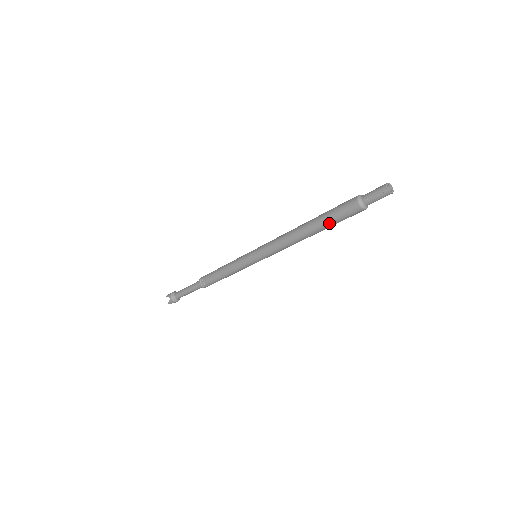
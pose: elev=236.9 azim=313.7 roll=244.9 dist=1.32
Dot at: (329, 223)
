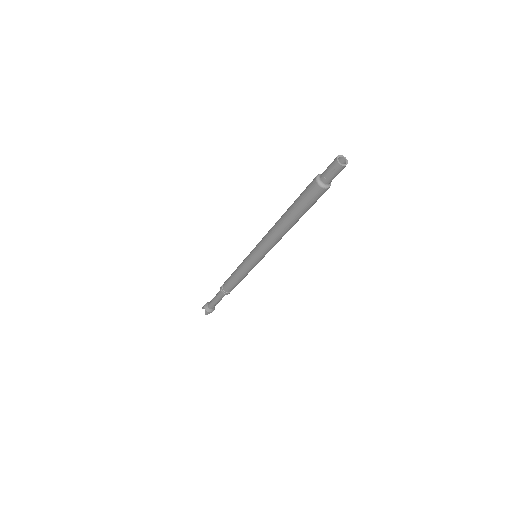
Dot at: (300, 210)
